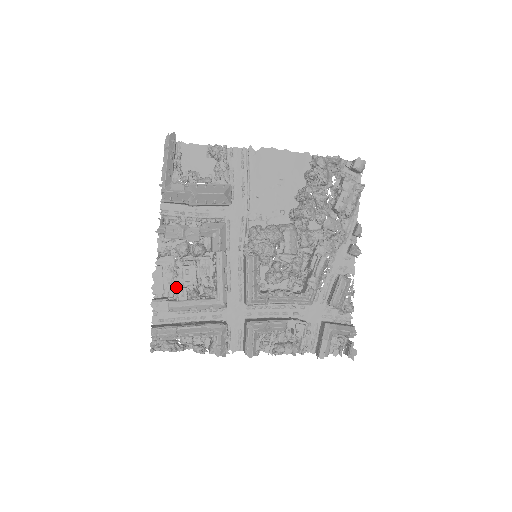
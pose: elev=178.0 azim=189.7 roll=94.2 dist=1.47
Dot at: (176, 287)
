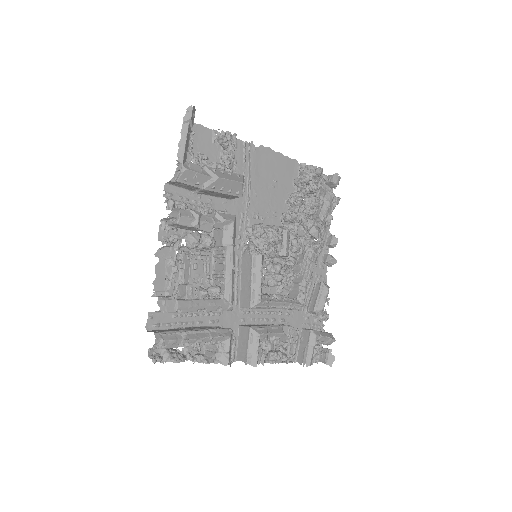
Dot at: (175, 285)
